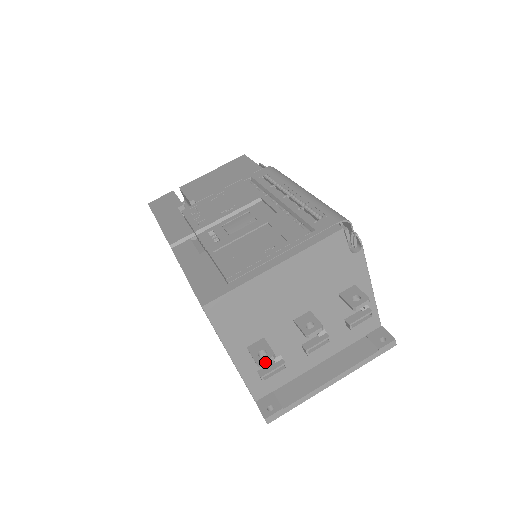
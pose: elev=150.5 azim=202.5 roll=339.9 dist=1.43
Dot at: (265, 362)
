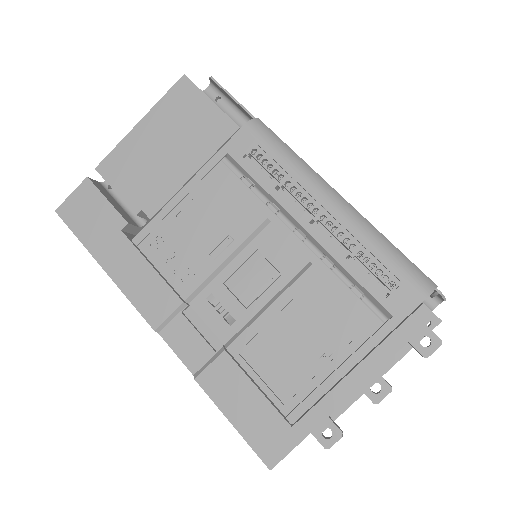
Dot at: occluded
